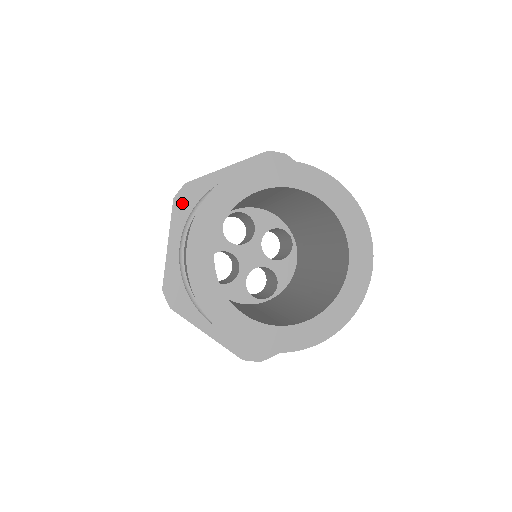
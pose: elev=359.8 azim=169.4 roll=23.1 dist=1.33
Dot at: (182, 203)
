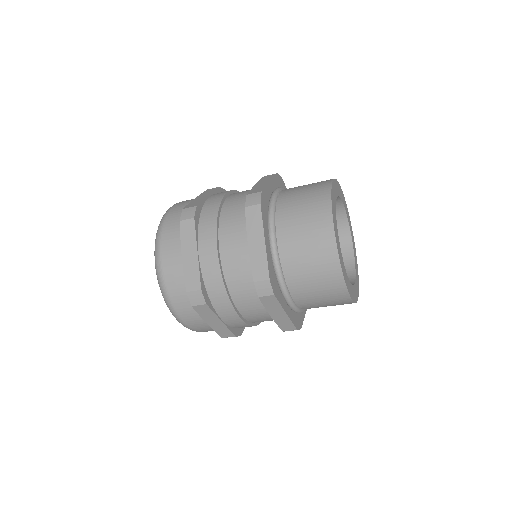
Dot at: (278, 180)
